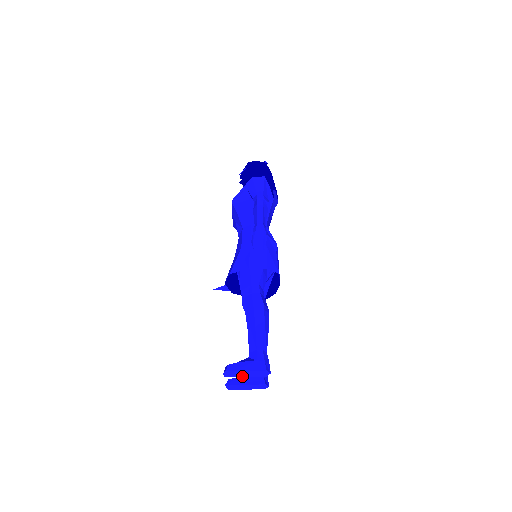
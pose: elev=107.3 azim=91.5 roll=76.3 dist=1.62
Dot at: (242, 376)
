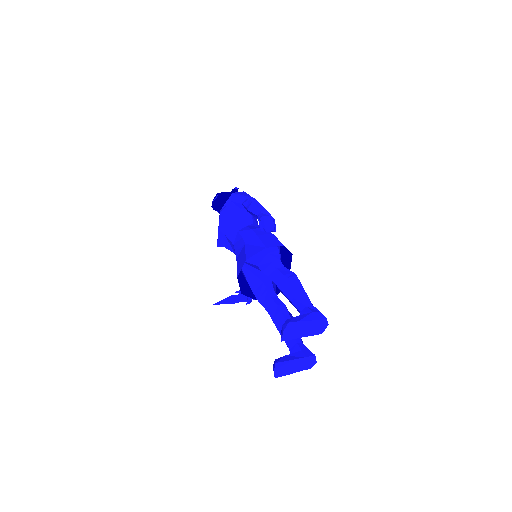
Dot at: (299, 336)
